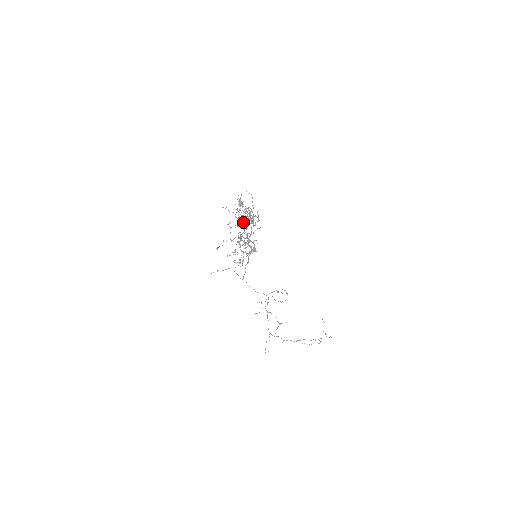
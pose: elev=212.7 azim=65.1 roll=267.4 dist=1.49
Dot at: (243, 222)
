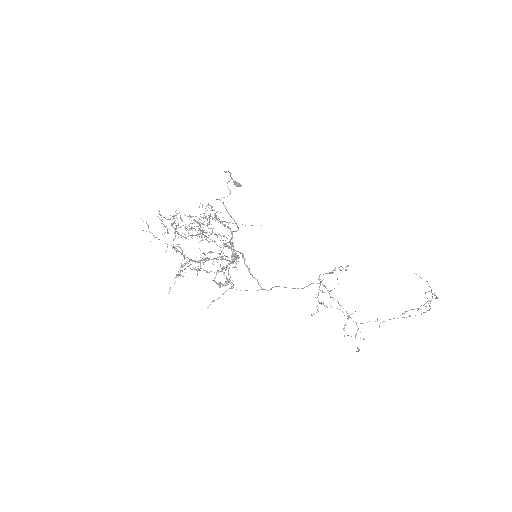
Dot at: (186, 238)
